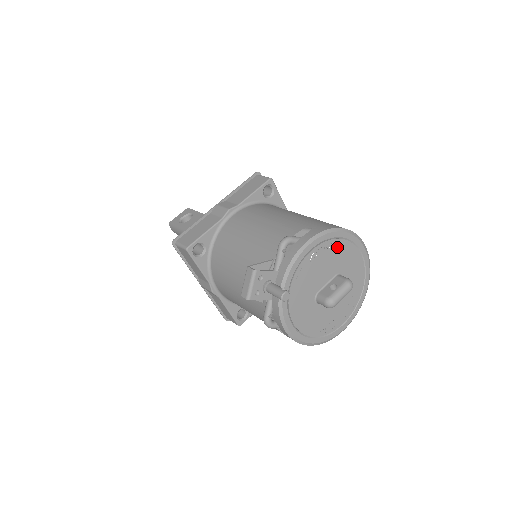
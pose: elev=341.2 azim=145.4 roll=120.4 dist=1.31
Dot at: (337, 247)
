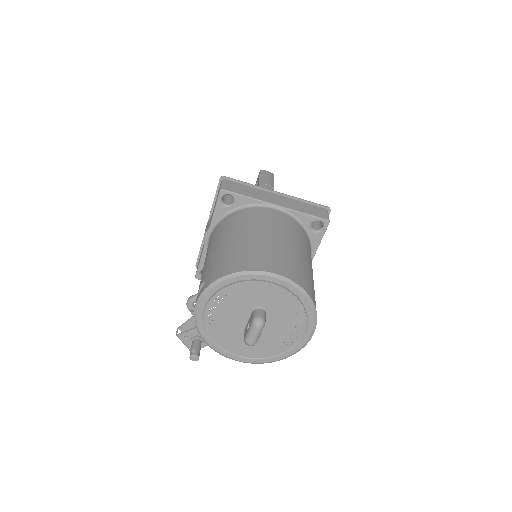
Dot at: (231, 292)
